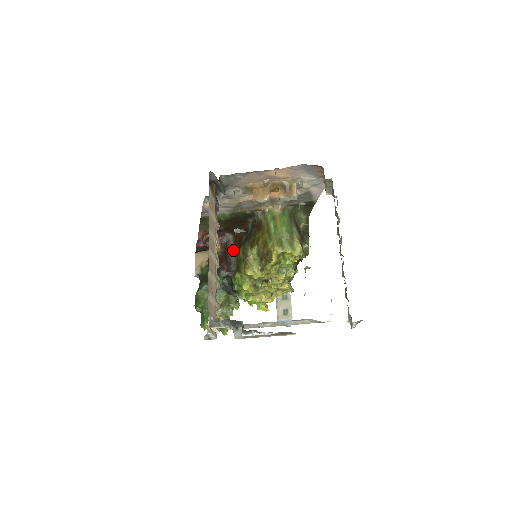
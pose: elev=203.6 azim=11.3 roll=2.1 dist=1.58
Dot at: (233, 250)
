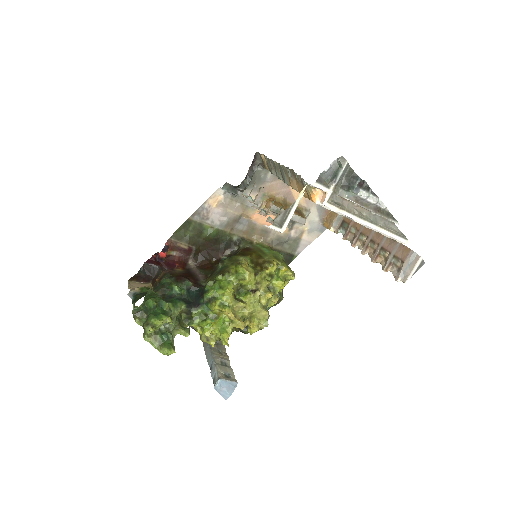
Dot at: (199, 273)
